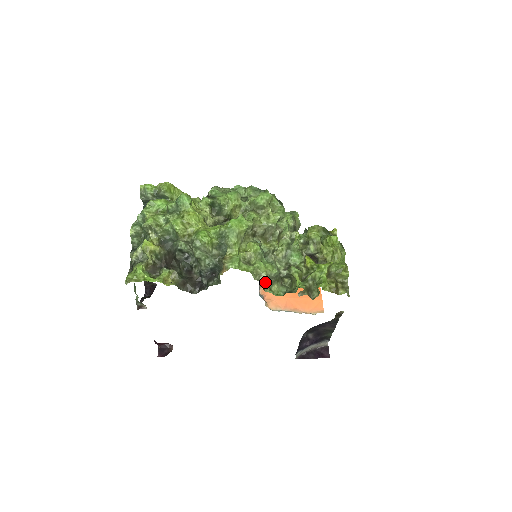
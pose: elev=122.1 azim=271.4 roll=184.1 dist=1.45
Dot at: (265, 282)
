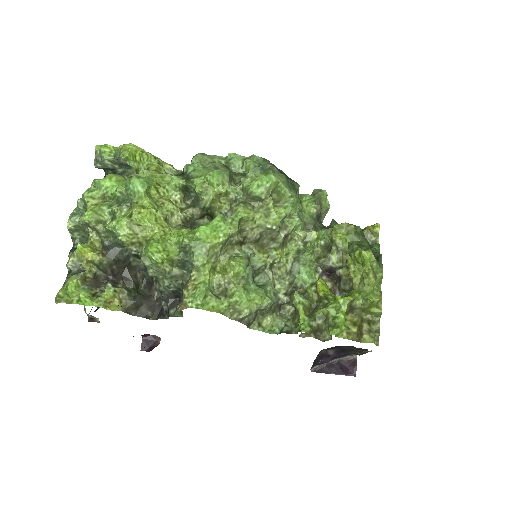
Dot at: (250, 318)
